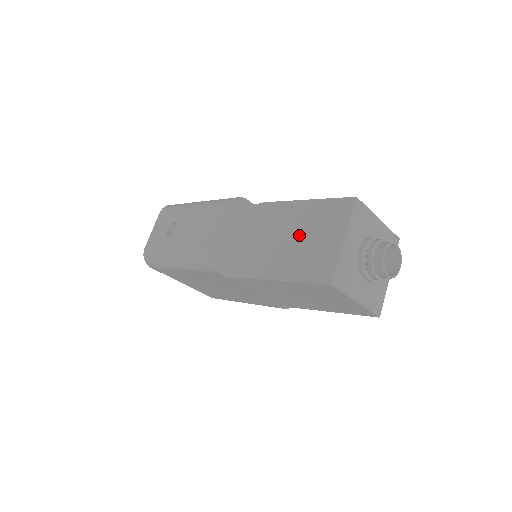
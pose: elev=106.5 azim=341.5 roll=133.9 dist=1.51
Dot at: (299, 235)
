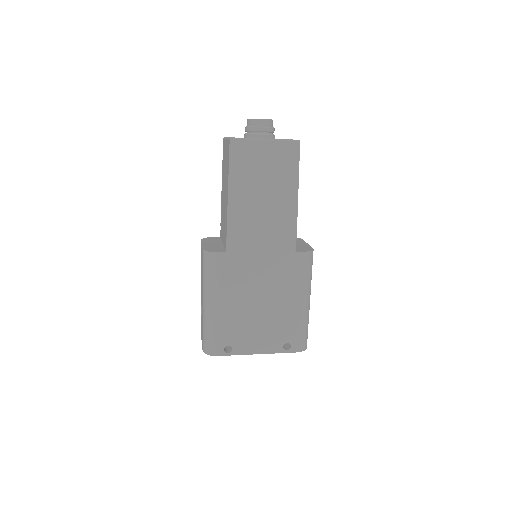
Dot at: (224, 180)
